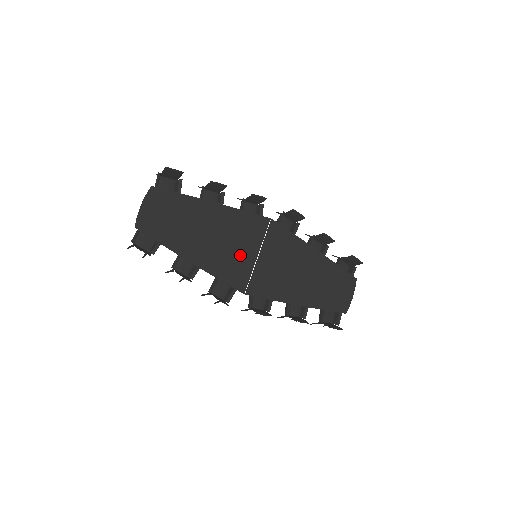
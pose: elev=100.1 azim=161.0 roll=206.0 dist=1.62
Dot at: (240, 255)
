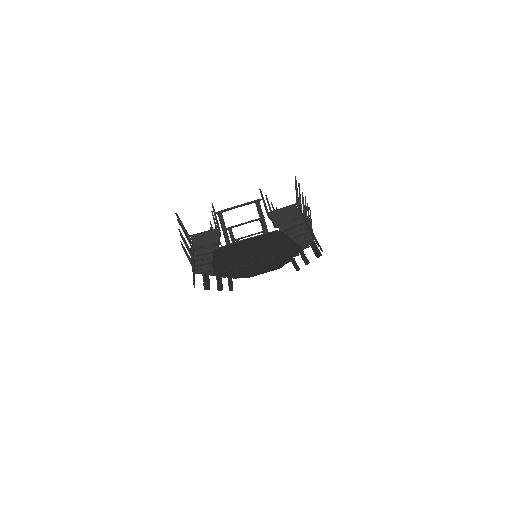
Dot at: (249, 261)
